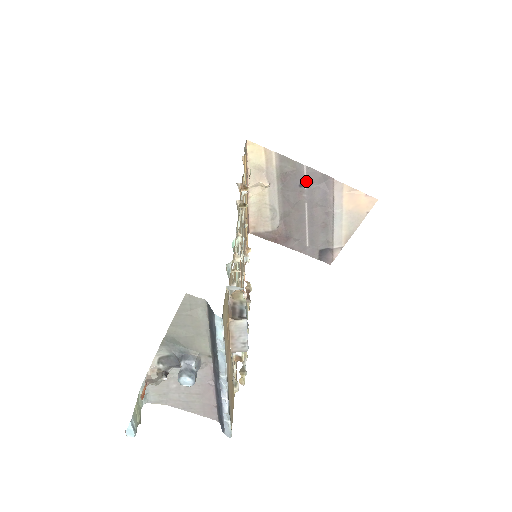
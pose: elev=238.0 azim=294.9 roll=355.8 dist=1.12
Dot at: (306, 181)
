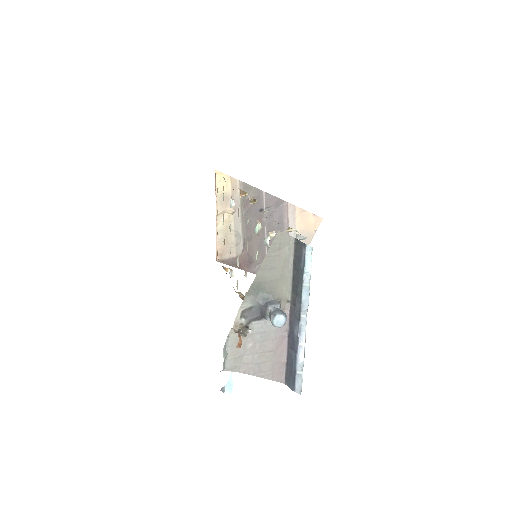
Dot at: (265, 206)
